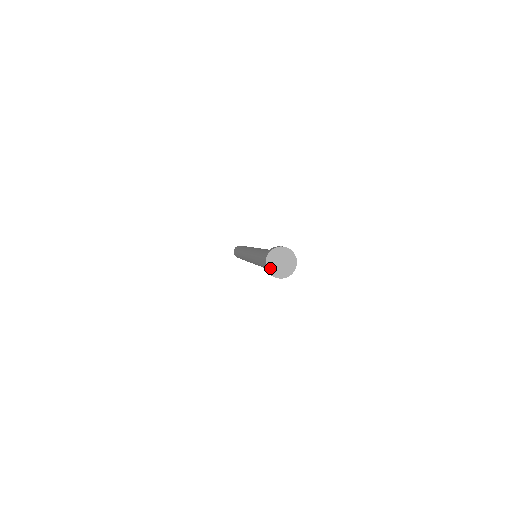
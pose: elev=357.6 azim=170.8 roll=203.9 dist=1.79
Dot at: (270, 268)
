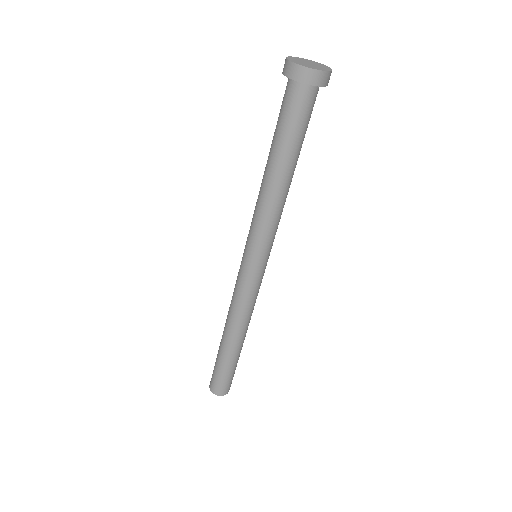
Dot at: (296, 62)
